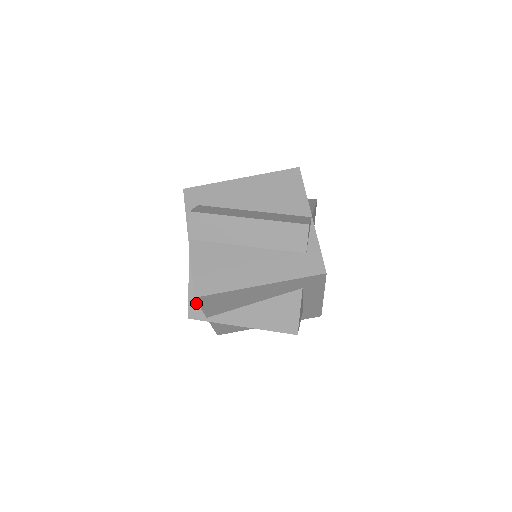
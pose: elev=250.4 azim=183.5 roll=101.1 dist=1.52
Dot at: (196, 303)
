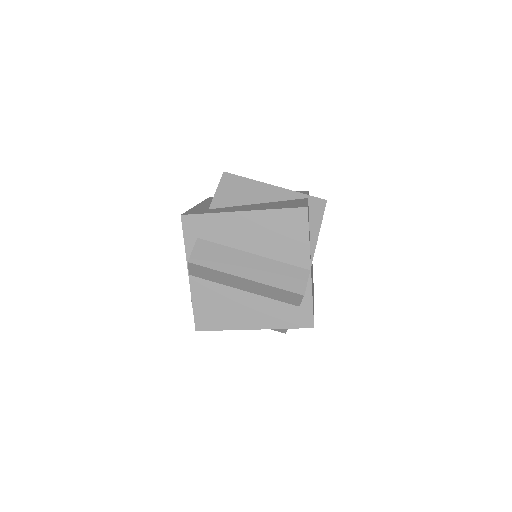
Dot at: occluded
